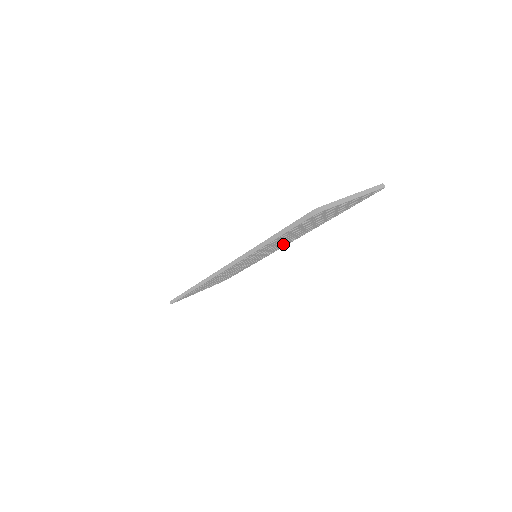
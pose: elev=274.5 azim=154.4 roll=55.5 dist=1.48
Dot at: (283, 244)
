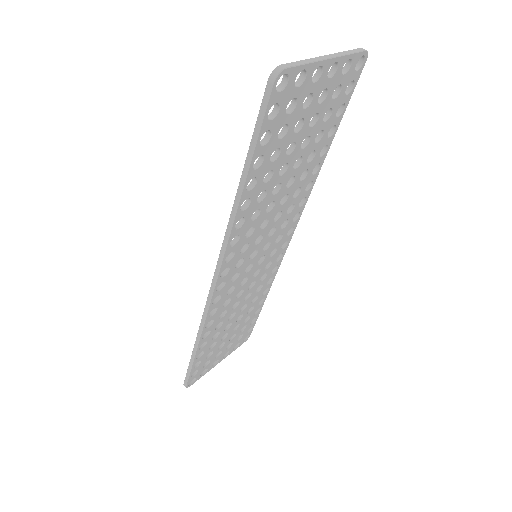
Dot at: (284, 226)
